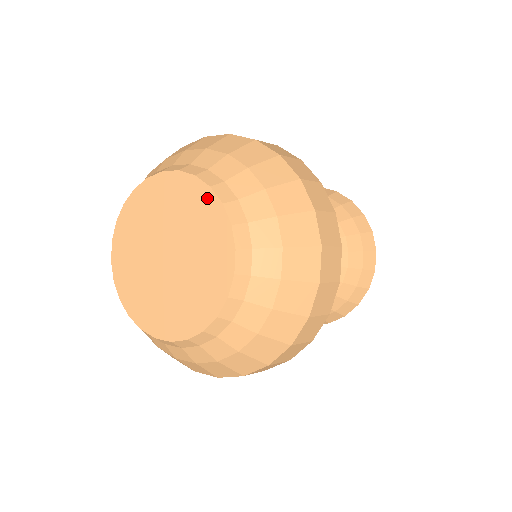
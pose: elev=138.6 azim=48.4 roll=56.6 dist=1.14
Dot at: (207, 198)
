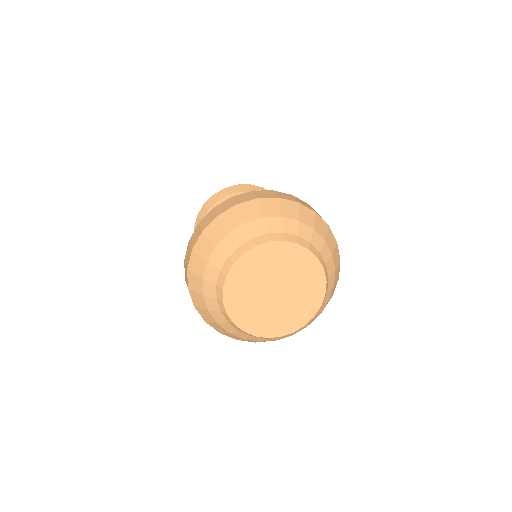
Dot at: (286, 247)
